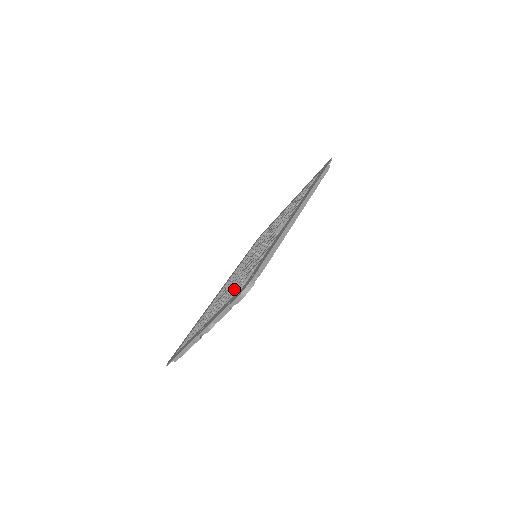
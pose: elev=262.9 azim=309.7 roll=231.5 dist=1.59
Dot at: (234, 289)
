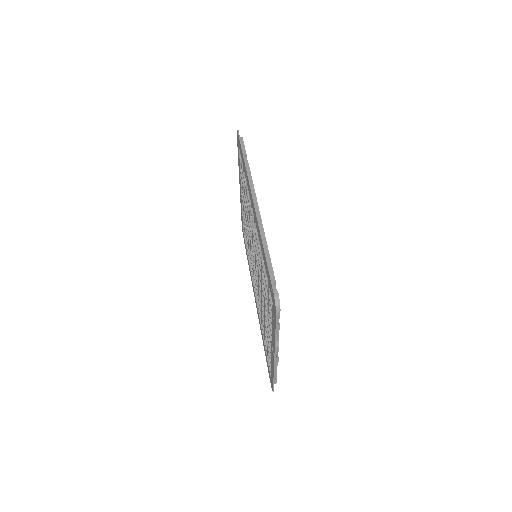
Dot at: (266, 300)
